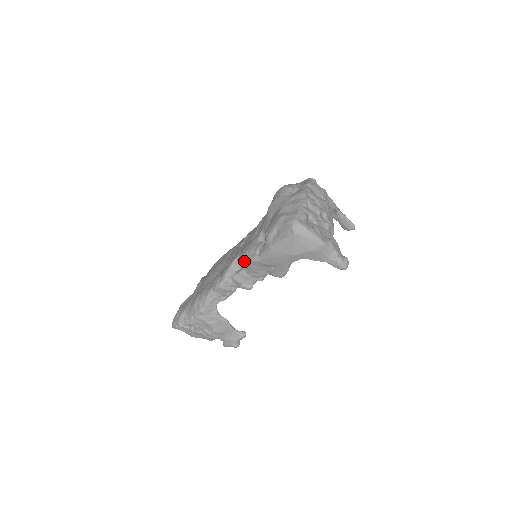
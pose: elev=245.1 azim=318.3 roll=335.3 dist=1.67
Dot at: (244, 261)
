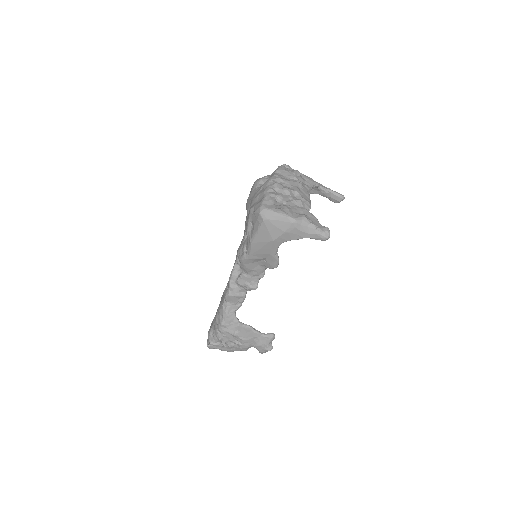
Dot at: (239, 263)
